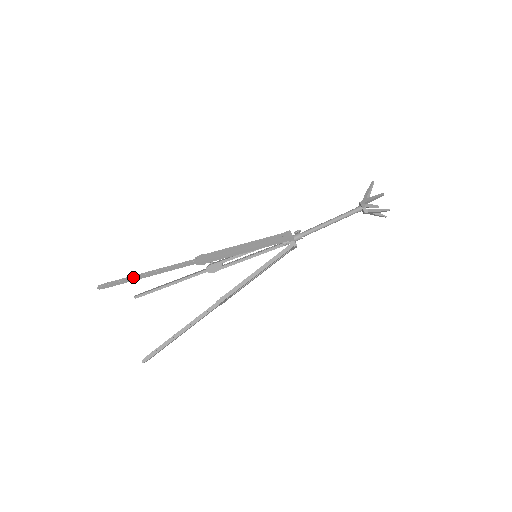
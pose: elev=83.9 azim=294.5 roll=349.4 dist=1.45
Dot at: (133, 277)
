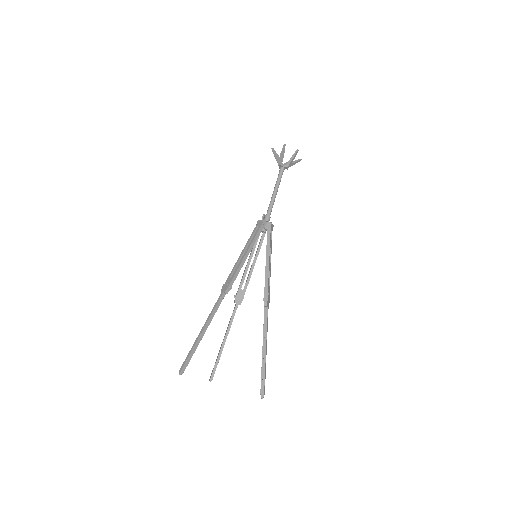
Dot at: (195, 342)
